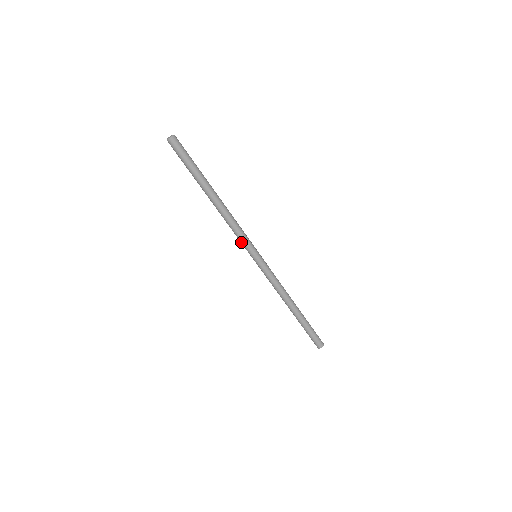
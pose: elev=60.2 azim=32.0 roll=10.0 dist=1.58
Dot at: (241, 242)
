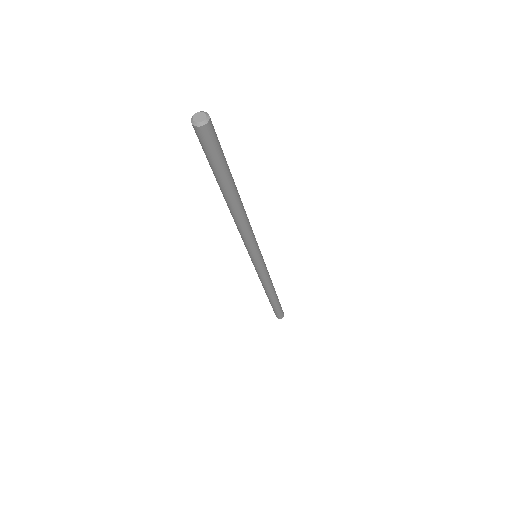
Dot at: (245, 246)
